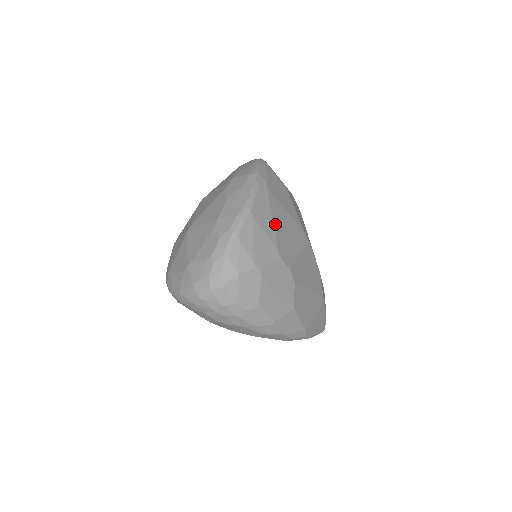
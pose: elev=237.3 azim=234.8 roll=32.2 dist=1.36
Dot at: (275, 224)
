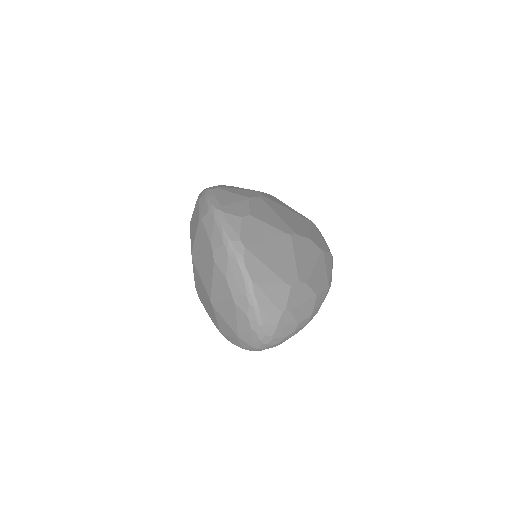
Dot at: (270, 266)
